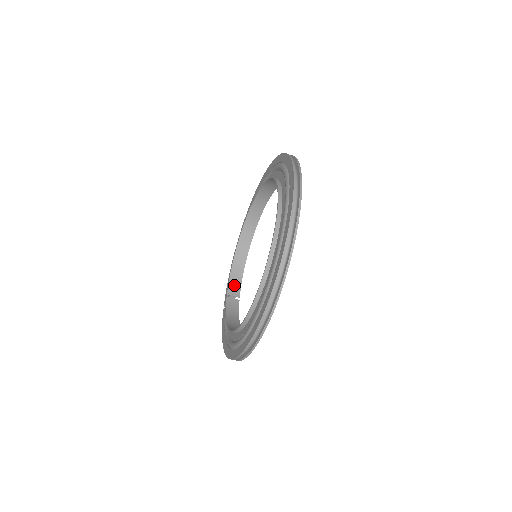
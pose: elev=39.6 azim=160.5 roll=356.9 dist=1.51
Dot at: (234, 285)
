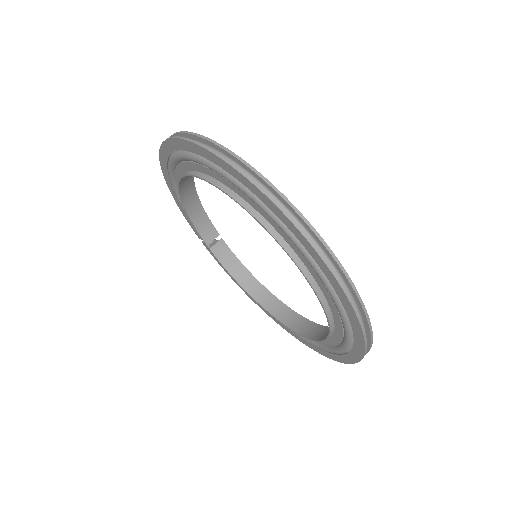
Dot at: (205, 229)
